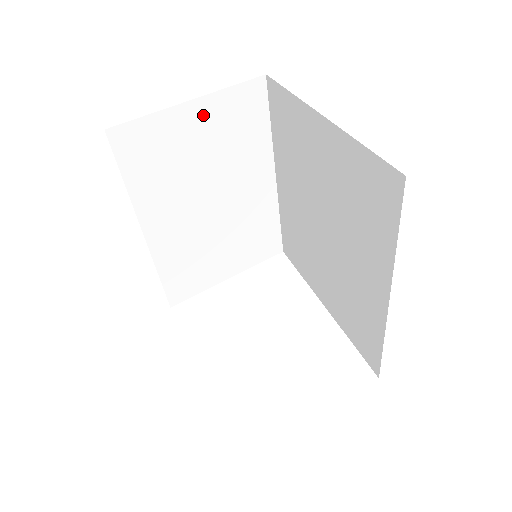
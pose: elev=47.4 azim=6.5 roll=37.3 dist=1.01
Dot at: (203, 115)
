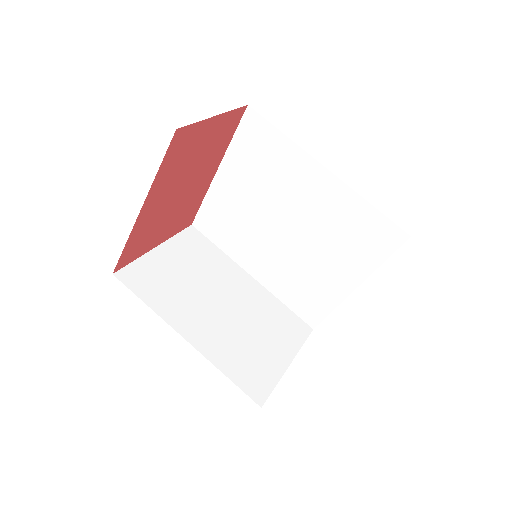
Dot at: (170, 253)
